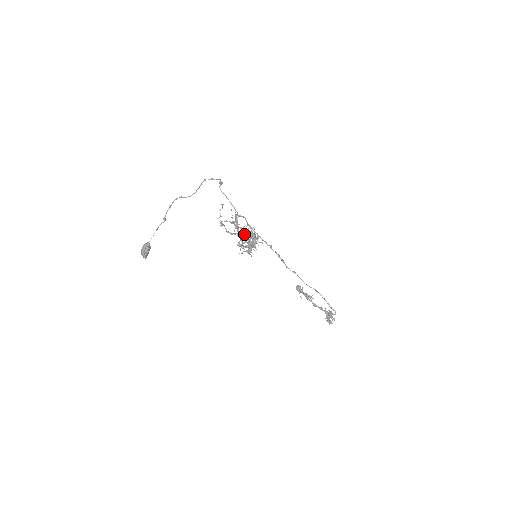
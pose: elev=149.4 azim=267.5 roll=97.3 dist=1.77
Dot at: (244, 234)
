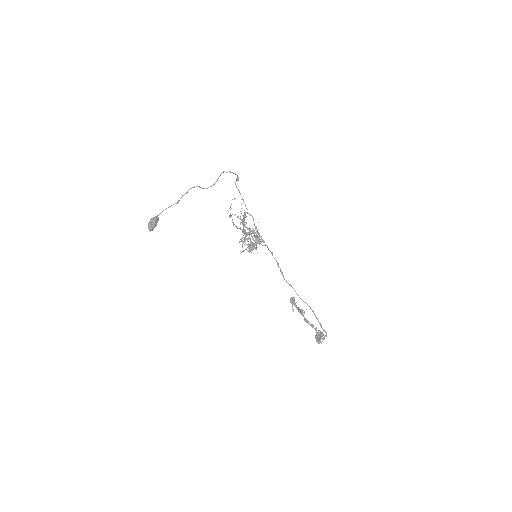
Dot at: (249, 232)
